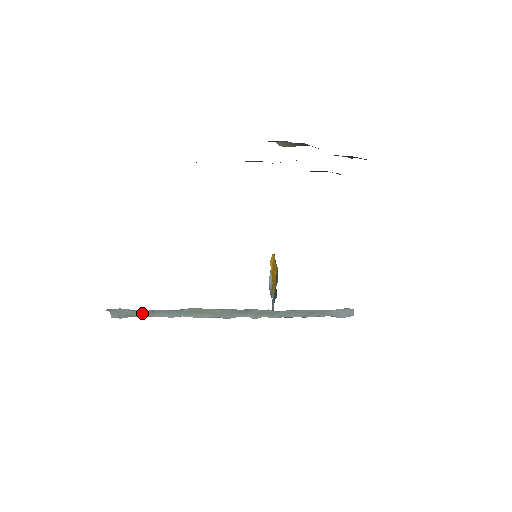
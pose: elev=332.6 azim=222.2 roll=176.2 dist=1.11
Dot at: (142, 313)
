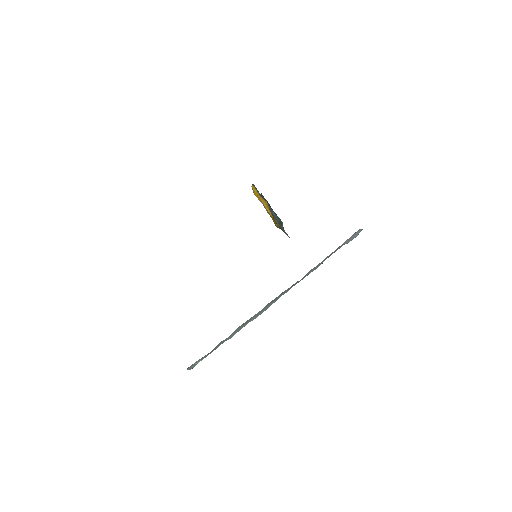
Dot at: (209, 353)
